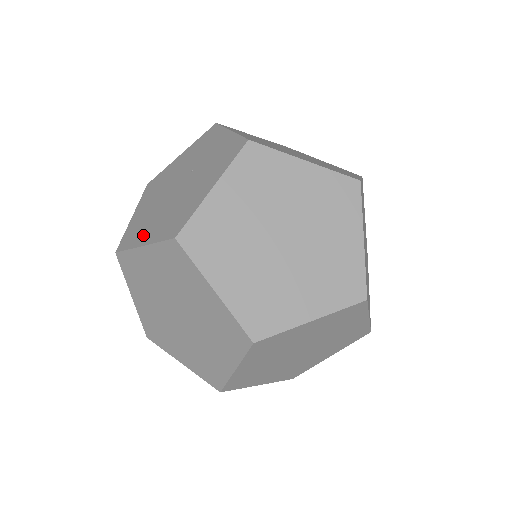
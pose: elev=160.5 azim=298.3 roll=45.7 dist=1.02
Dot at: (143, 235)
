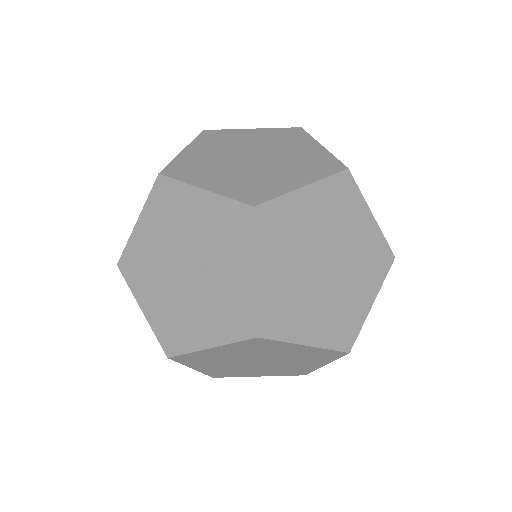
Dot at: (144, 293)
